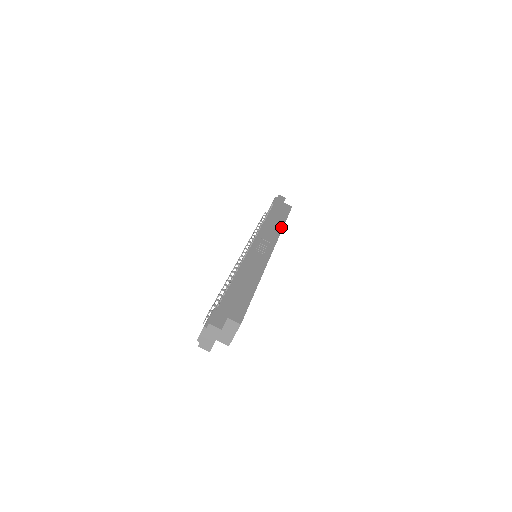
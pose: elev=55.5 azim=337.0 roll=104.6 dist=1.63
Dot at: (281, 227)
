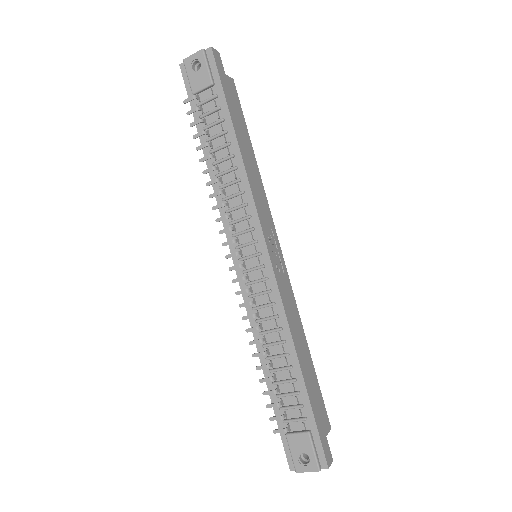
Dot at: (257, 168)
